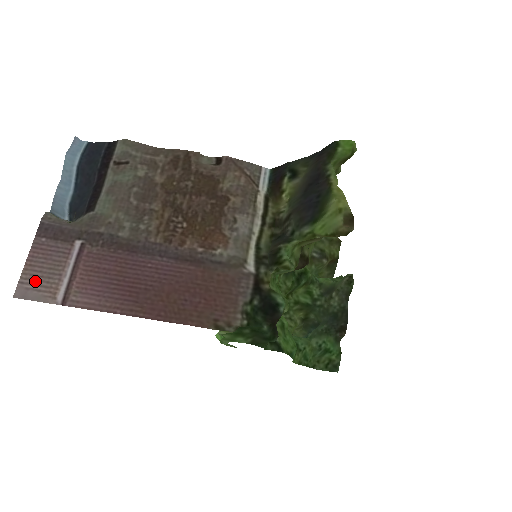
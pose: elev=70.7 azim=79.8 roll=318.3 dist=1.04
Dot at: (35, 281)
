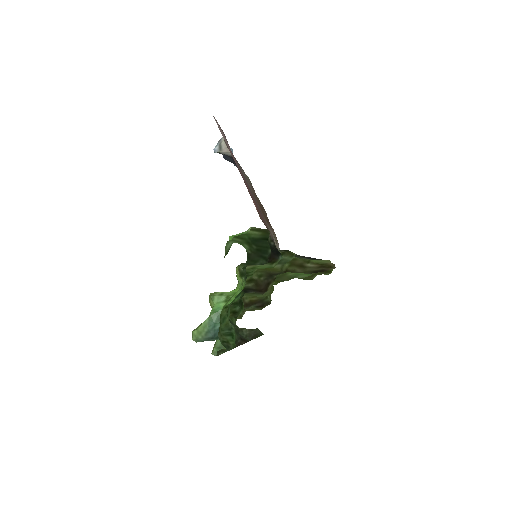
Dot at: occluded
